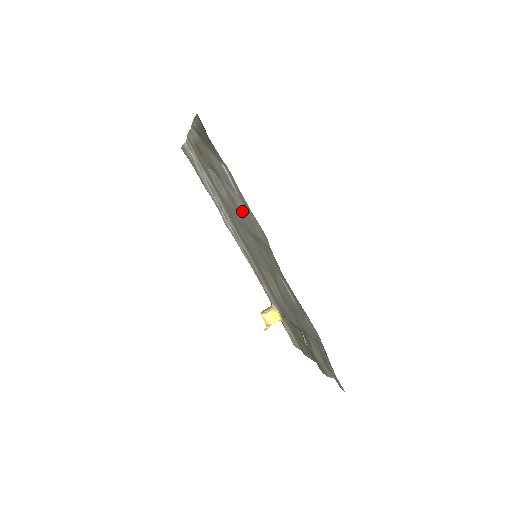
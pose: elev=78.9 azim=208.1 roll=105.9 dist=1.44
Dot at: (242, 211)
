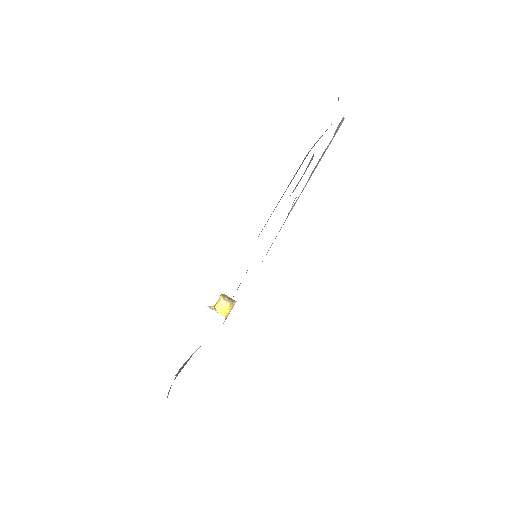
Dot at: occluded
